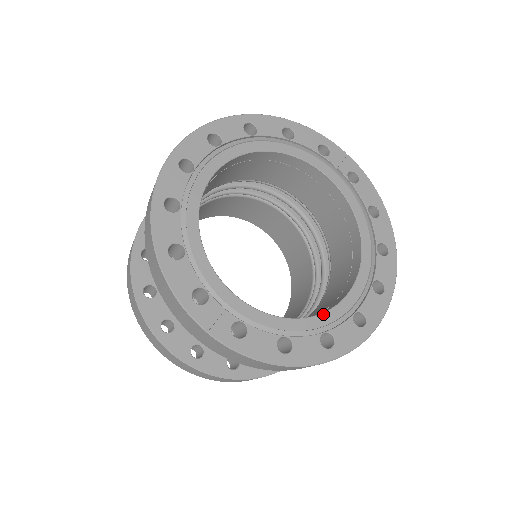
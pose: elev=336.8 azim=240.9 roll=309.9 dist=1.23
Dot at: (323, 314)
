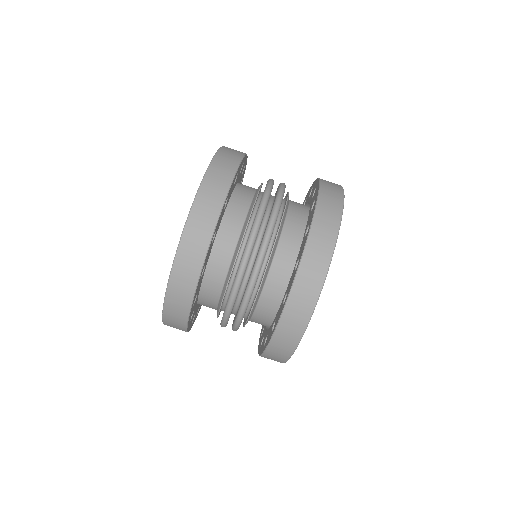
Dot at: occluded
